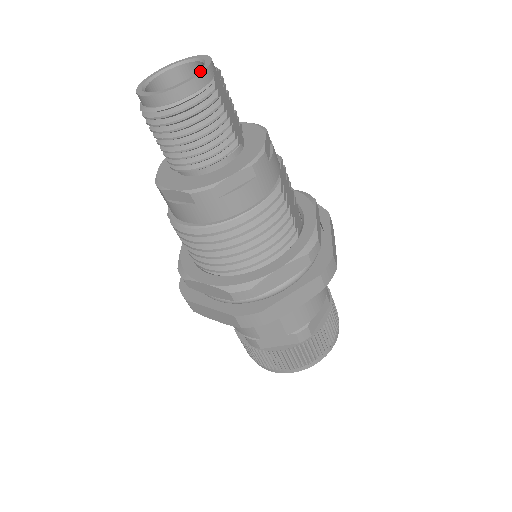
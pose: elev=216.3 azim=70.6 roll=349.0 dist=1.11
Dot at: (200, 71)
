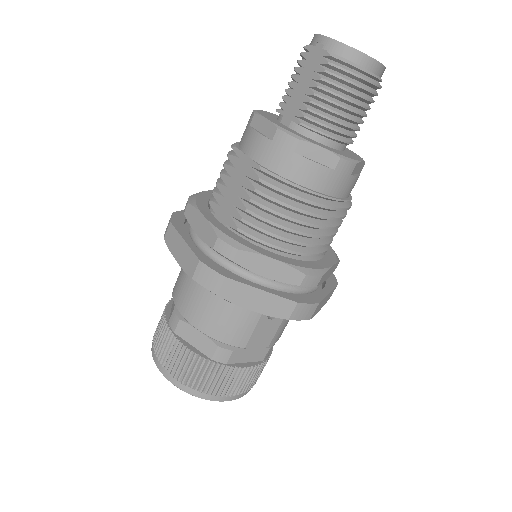
Dot at: occluded
